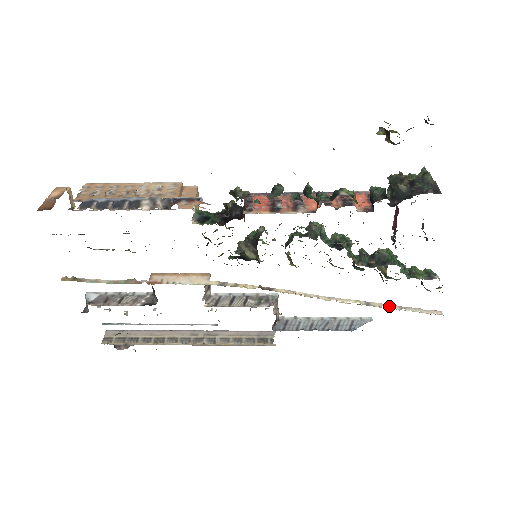
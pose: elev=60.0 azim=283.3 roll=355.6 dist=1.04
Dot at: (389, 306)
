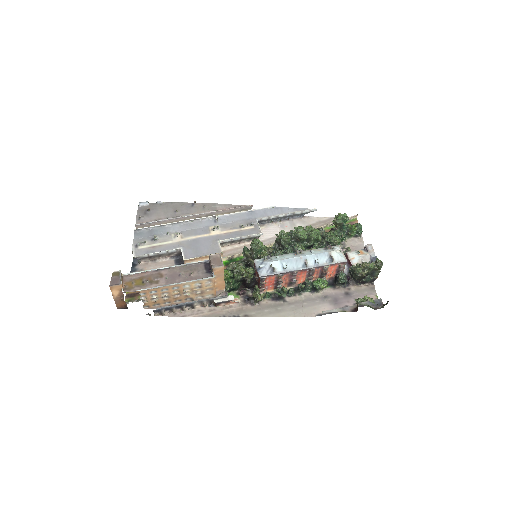
Dot at: (328, 225)
